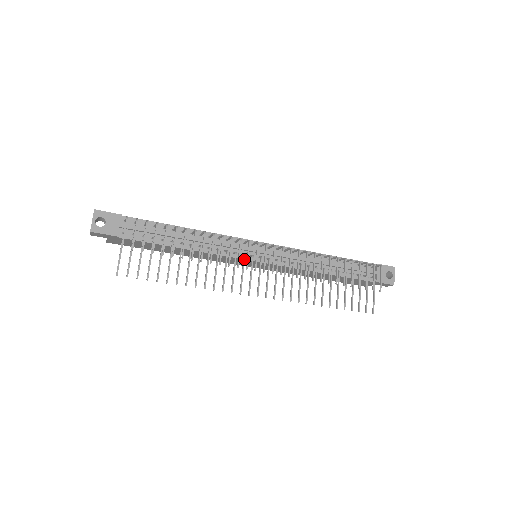
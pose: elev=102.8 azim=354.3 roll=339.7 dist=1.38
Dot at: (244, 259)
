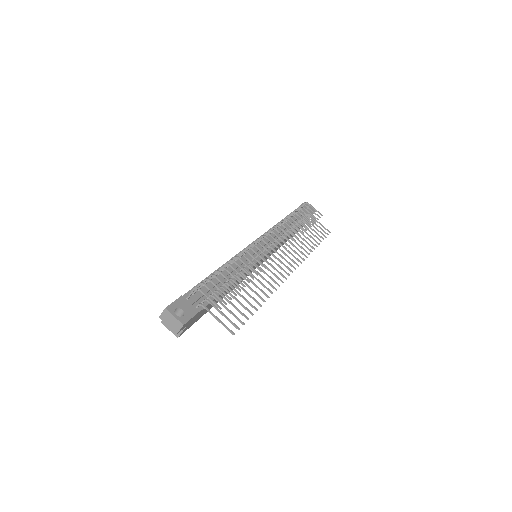
Dot at: (263, 257)
